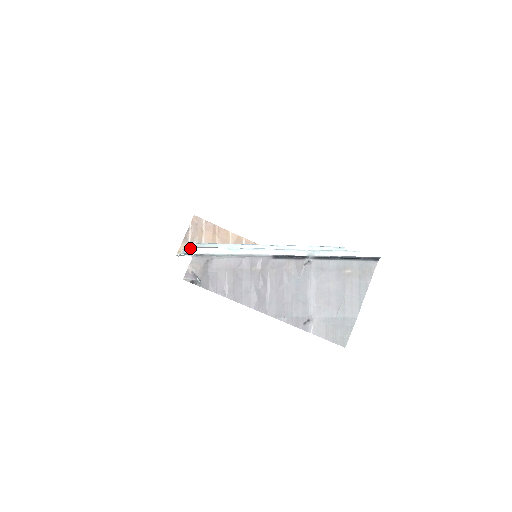
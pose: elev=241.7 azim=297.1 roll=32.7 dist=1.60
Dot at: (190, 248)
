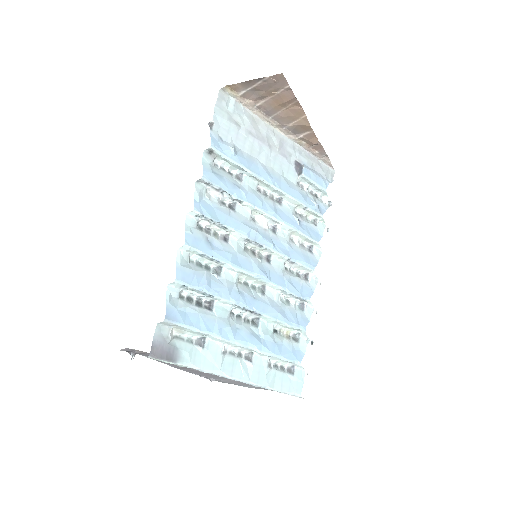
Dot at: (183, 248)
